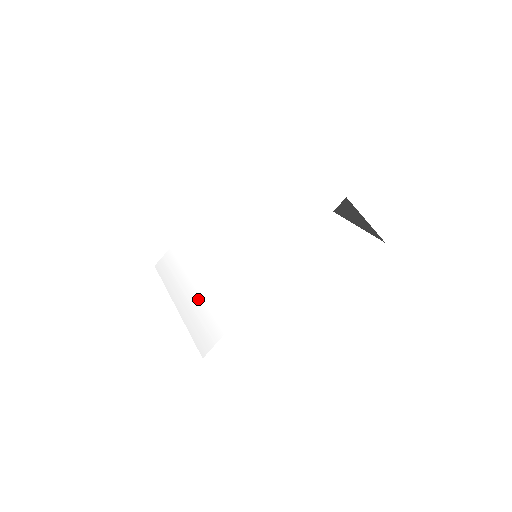
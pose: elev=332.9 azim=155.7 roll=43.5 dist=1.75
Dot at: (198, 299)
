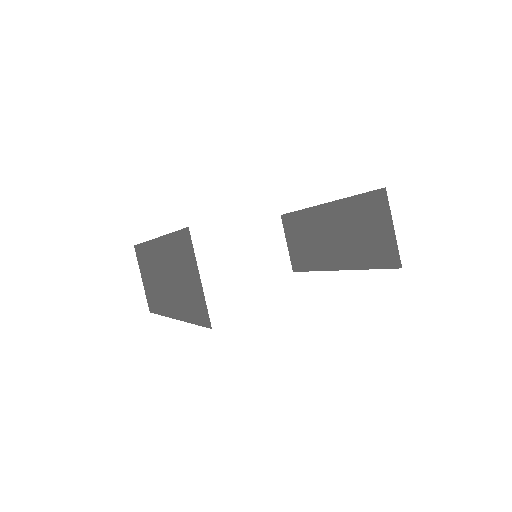
Dot at: occluded
